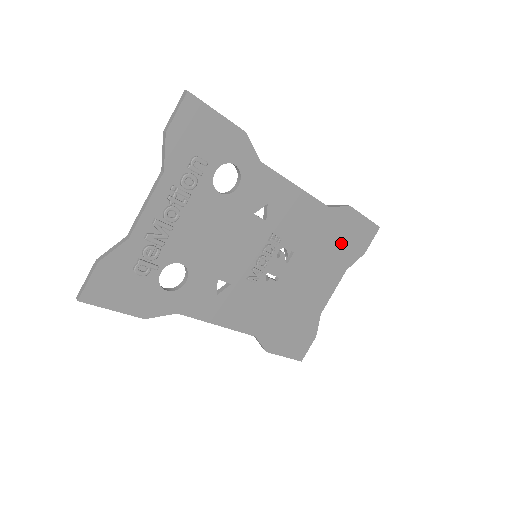
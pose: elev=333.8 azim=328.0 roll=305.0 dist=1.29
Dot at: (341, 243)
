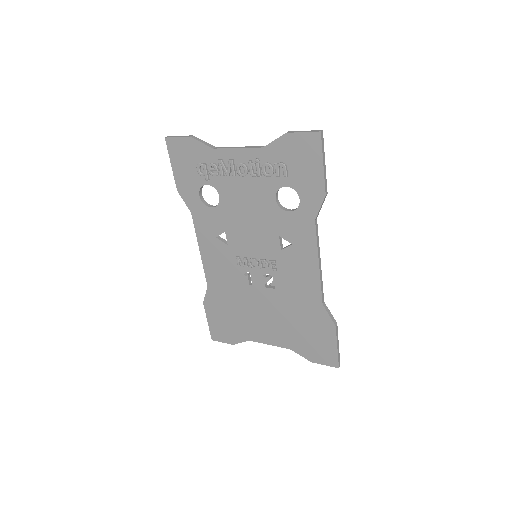
Dot at: (306, 332)
